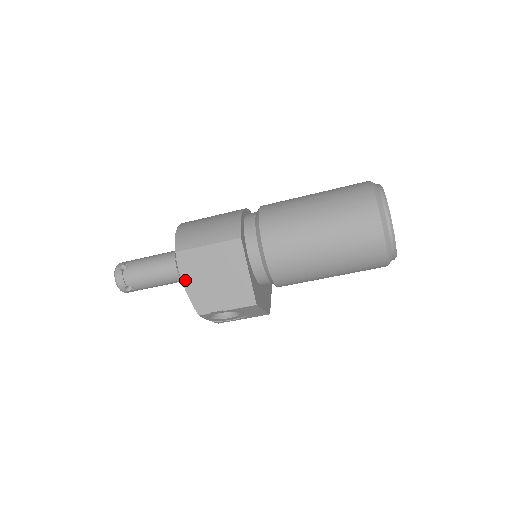
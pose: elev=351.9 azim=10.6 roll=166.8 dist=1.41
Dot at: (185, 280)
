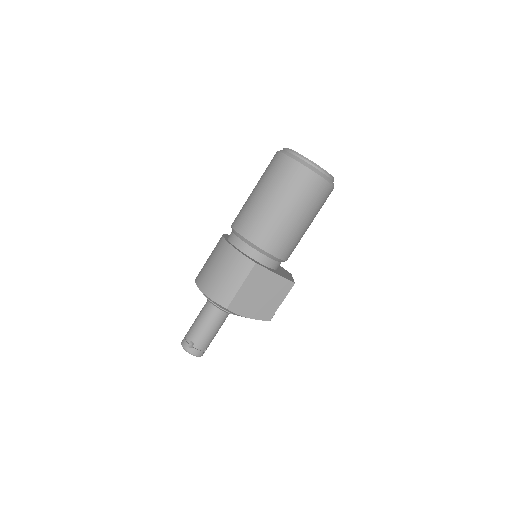
Dot at: (246, 315)
